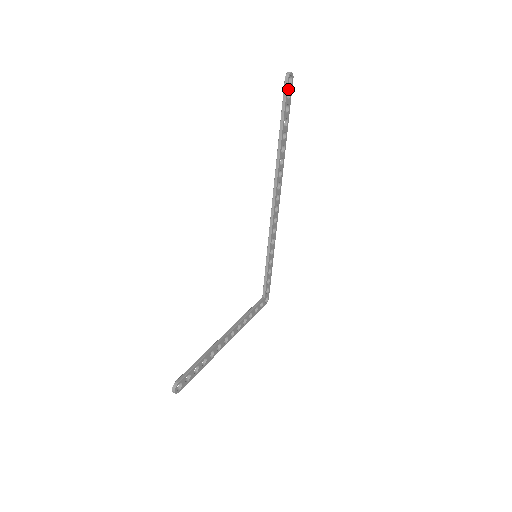
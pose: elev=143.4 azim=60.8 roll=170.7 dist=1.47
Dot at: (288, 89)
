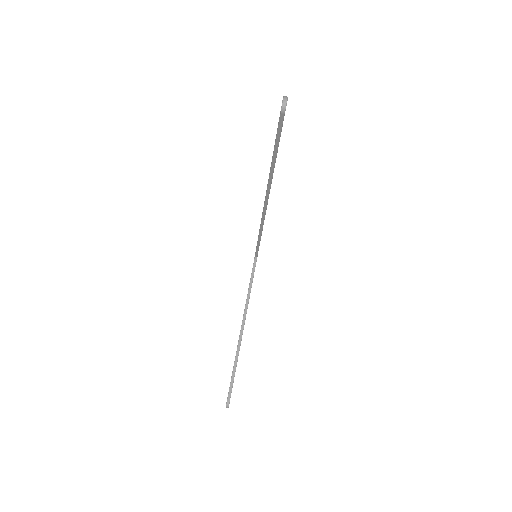
Dot at: (283, 118)
